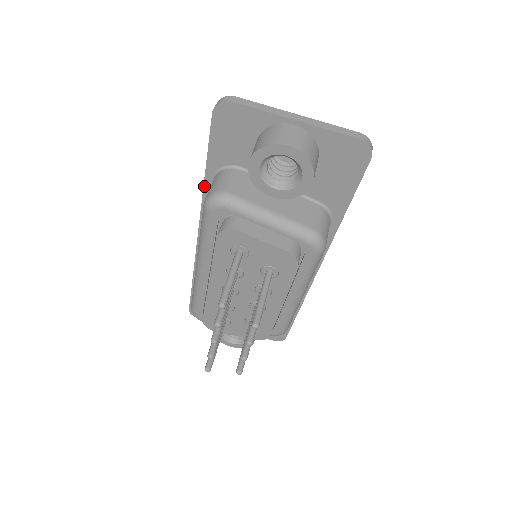
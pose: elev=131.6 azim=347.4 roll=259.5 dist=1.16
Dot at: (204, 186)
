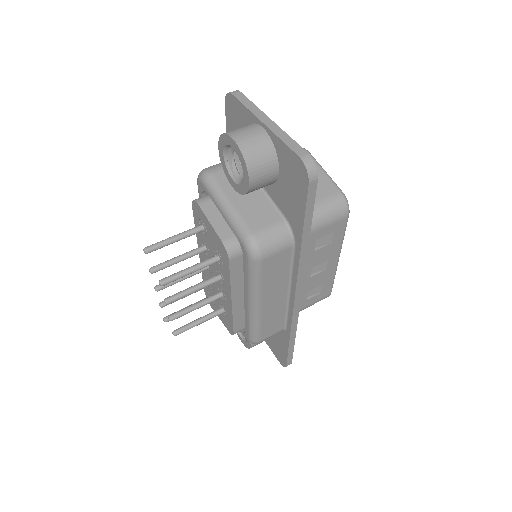
Dot at: occluded
